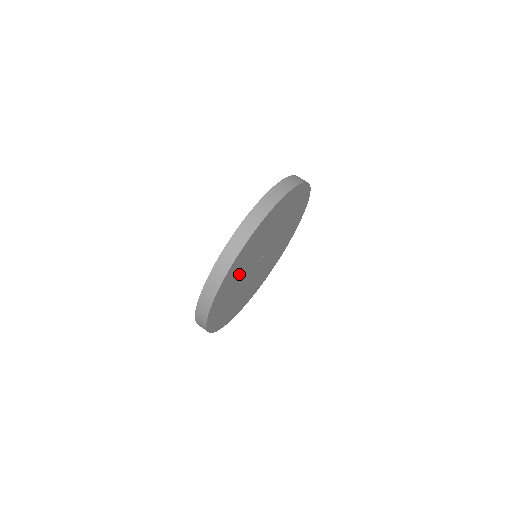
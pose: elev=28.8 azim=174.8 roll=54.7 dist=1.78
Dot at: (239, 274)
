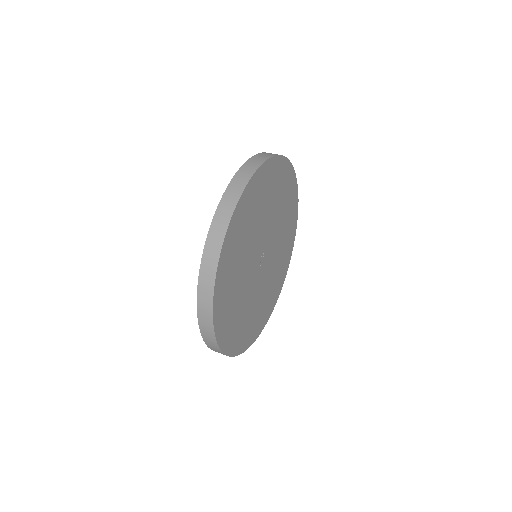
Dot at: (246, 313)
